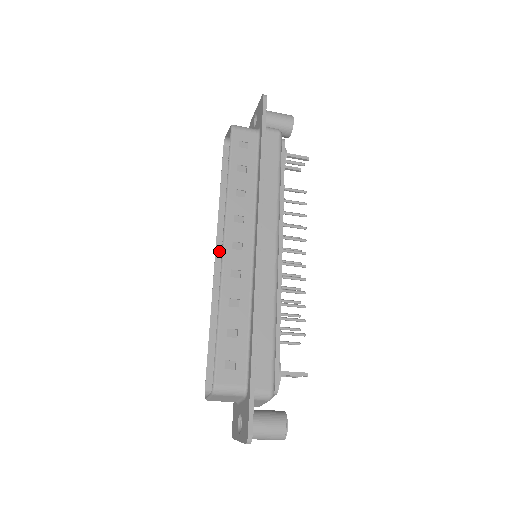
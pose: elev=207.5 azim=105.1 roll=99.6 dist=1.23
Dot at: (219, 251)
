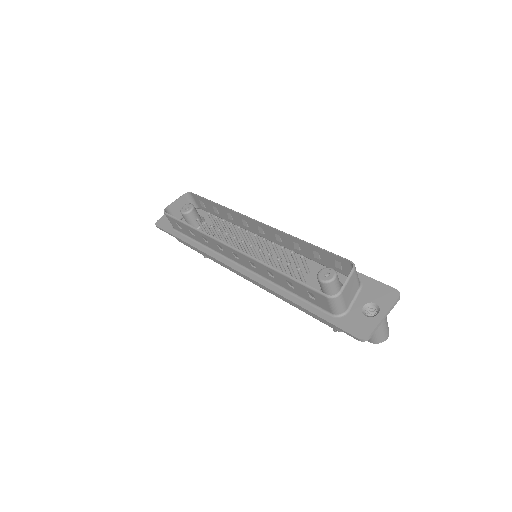
Dot at: (229, 246)
